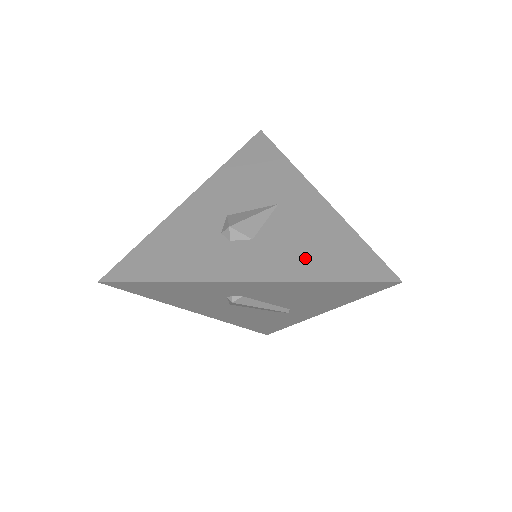
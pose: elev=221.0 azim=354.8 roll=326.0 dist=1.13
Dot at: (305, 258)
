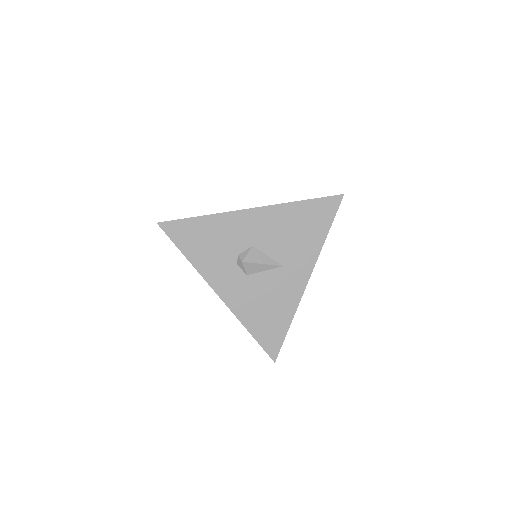
Dot at: (255, 311)
